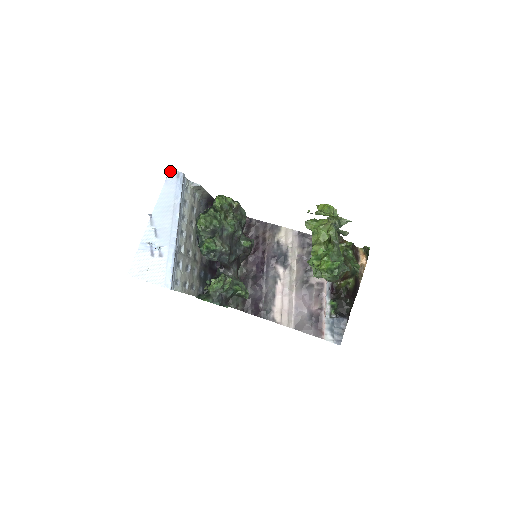
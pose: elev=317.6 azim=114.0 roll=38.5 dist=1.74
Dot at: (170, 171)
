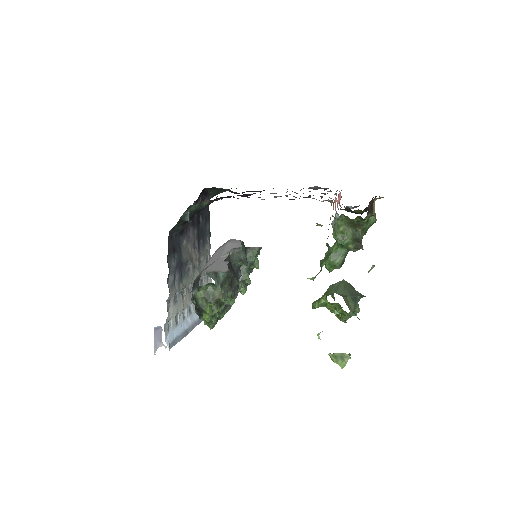
Dot at: occluded
